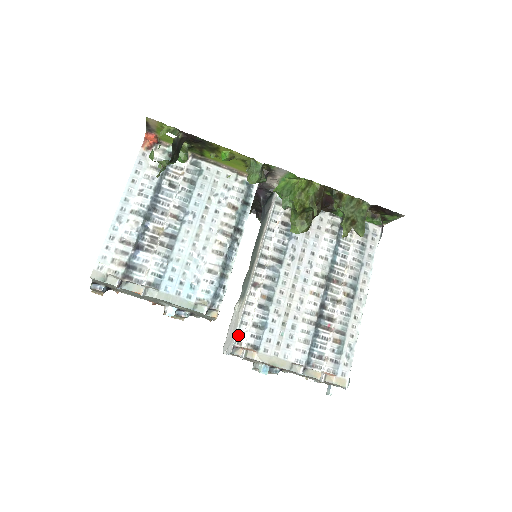
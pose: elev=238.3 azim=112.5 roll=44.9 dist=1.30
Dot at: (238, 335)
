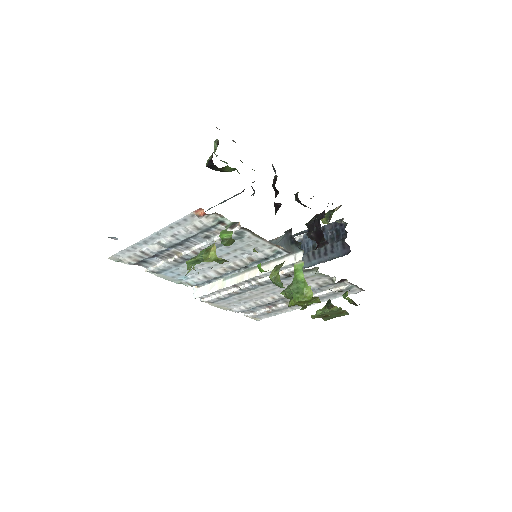
Dot at: (205, 296)
